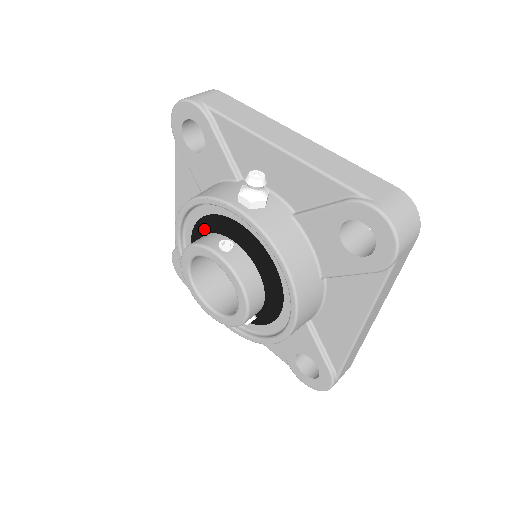
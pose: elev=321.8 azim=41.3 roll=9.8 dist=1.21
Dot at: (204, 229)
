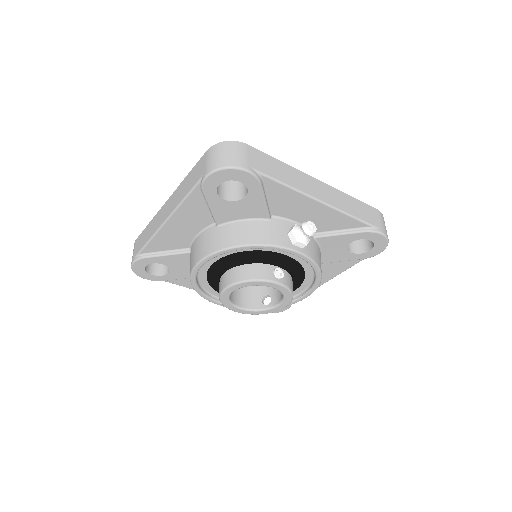
Dot at: (239, 259)
